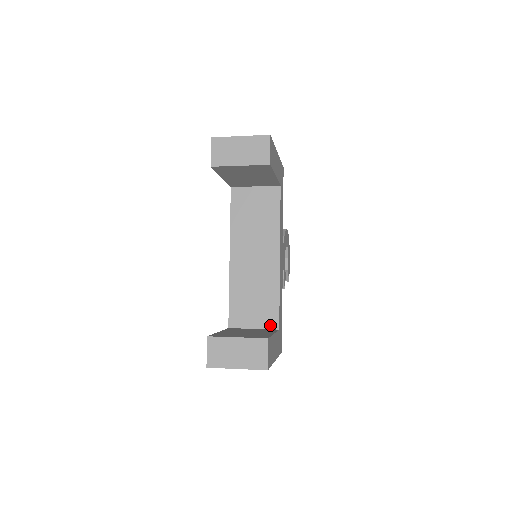
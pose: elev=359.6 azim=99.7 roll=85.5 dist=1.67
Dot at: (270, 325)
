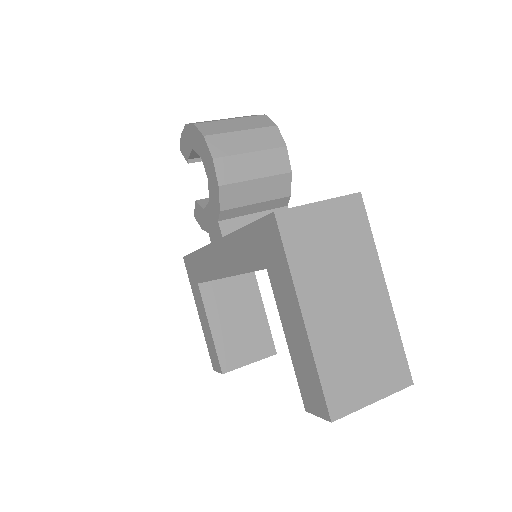
Dot at: occluded
